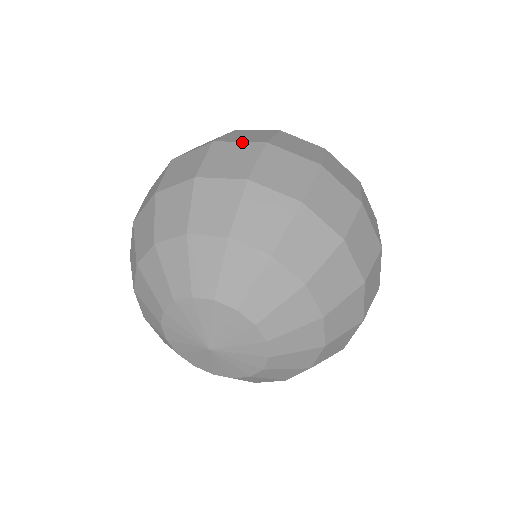
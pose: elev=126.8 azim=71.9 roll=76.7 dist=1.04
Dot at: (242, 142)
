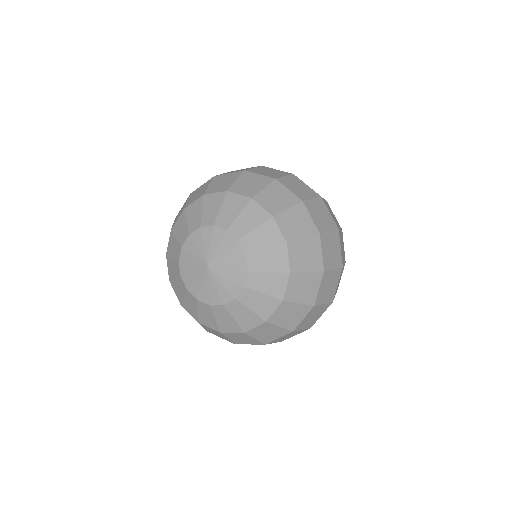
Dot at: (331, 215)
